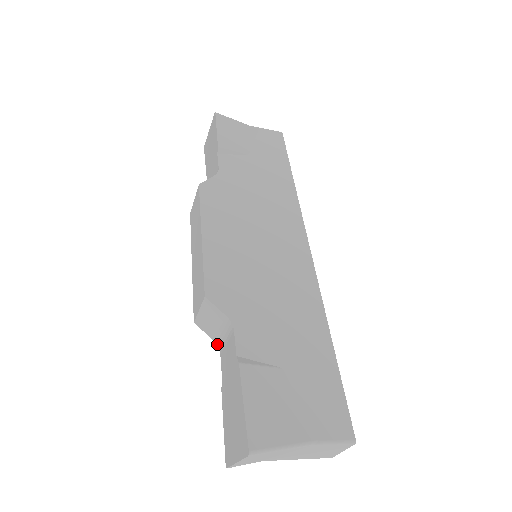
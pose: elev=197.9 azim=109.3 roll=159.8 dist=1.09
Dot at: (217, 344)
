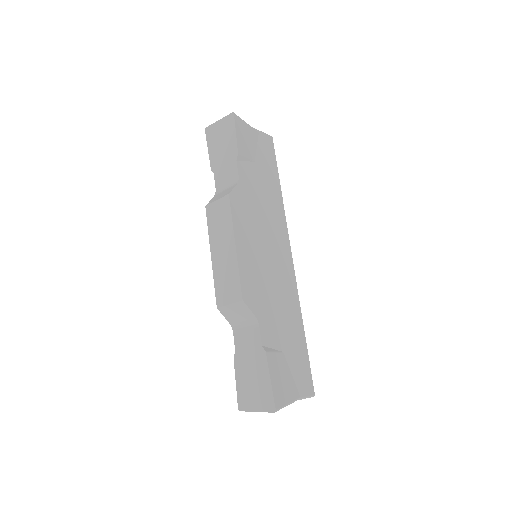
Dot at: (231, 325)
